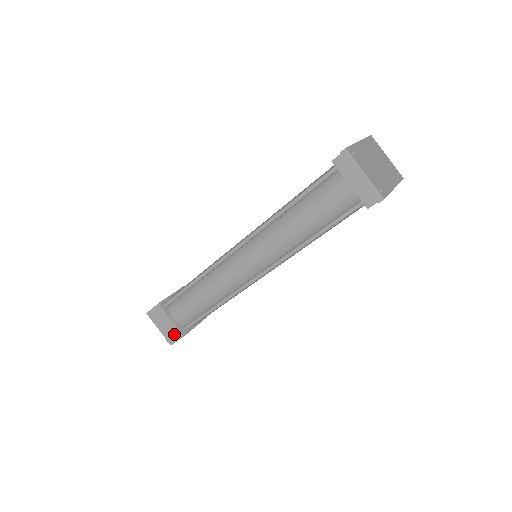
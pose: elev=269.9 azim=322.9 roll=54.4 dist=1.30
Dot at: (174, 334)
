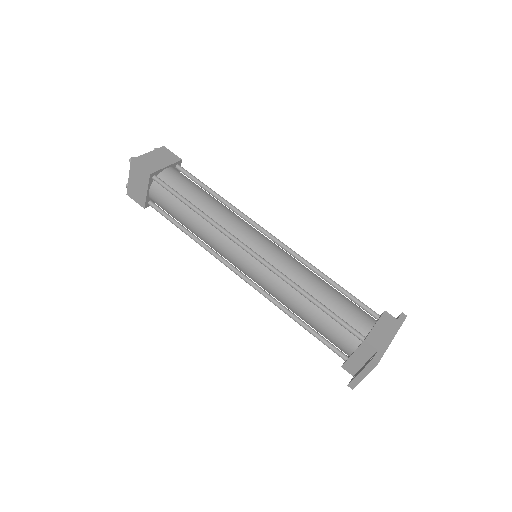
Dot at: (138, 197)
